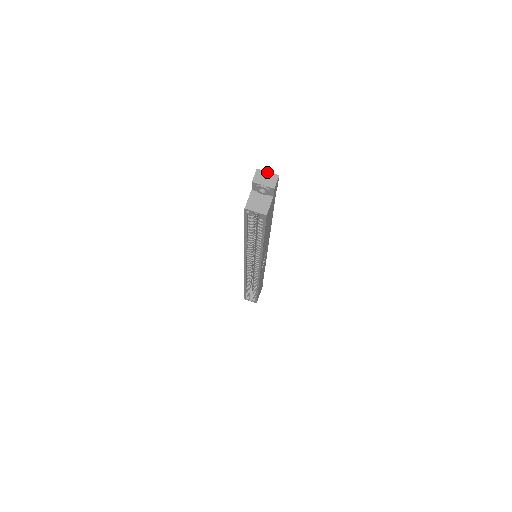
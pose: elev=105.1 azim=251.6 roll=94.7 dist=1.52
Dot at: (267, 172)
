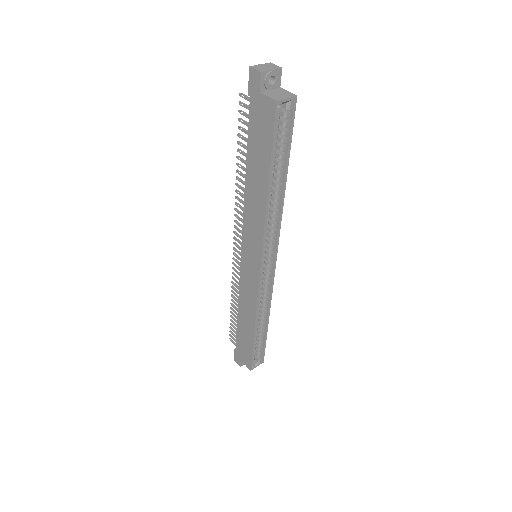
Dot at: (260, 65)
